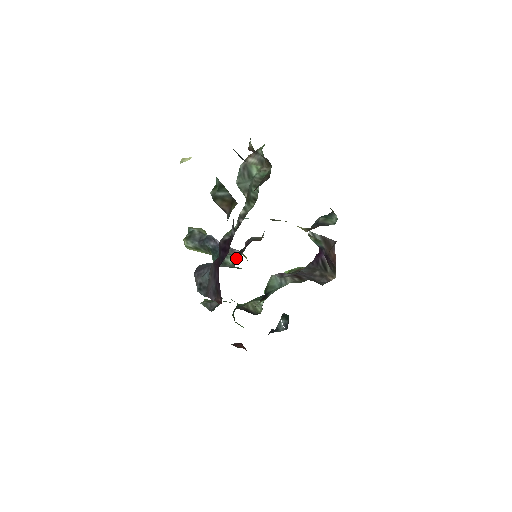
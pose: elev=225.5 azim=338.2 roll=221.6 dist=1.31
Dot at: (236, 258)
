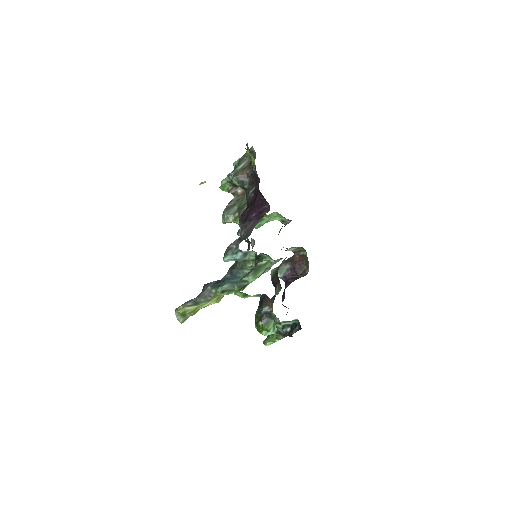
Dot at: occluded
